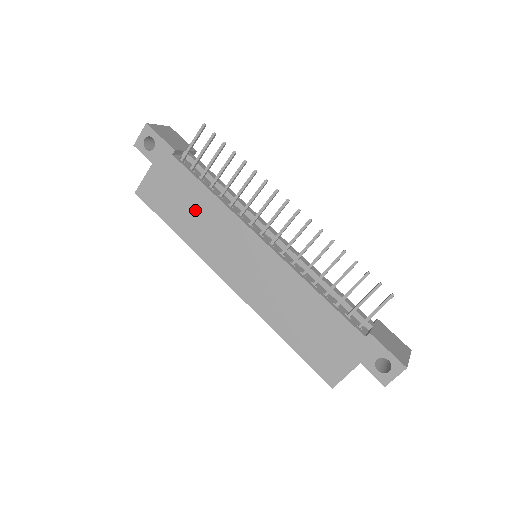
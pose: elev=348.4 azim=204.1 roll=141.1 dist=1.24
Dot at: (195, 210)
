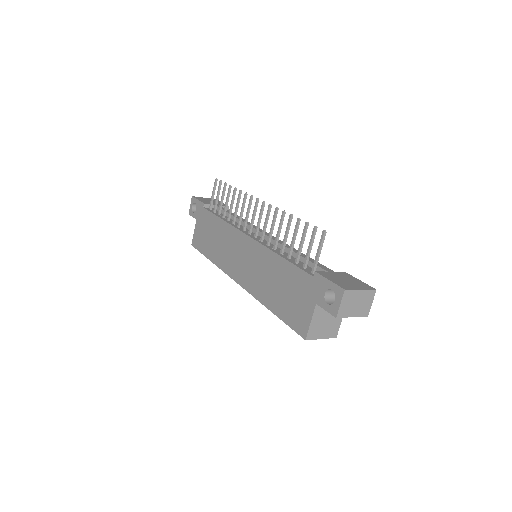
Dot at: (216, 237)
